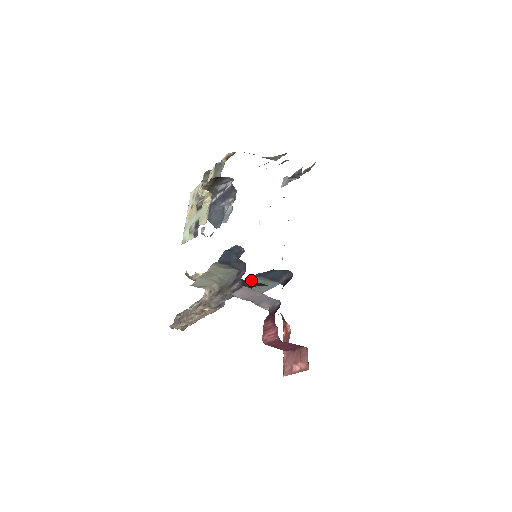
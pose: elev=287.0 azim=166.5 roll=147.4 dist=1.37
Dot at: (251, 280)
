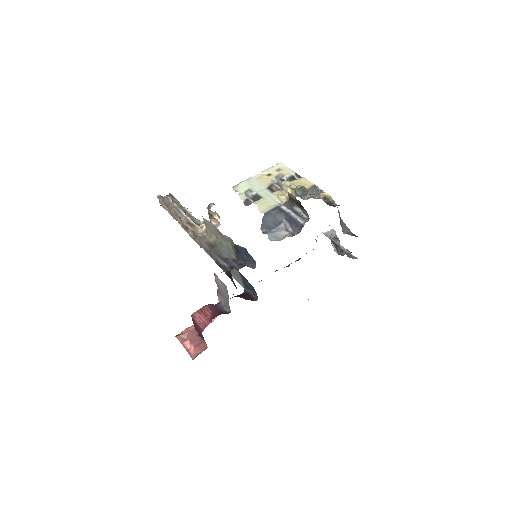
Dot at: occluded
